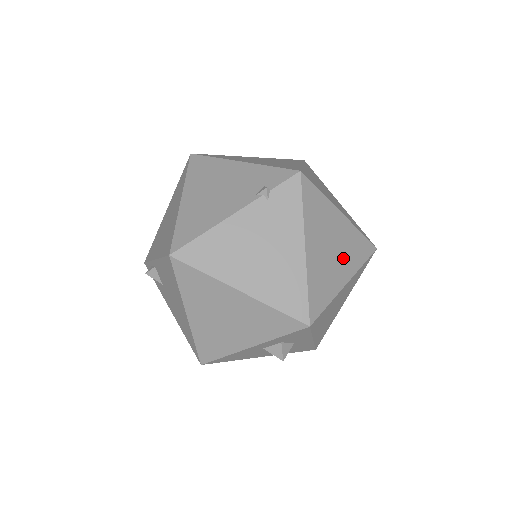
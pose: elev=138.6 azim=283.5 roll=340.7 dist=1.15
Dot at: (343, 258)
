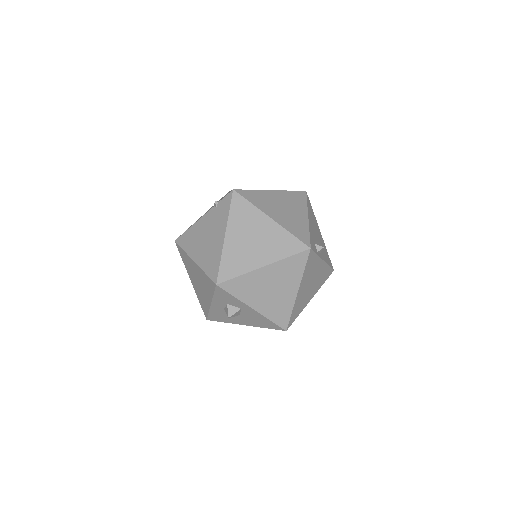
Dot at: (264, 248)
